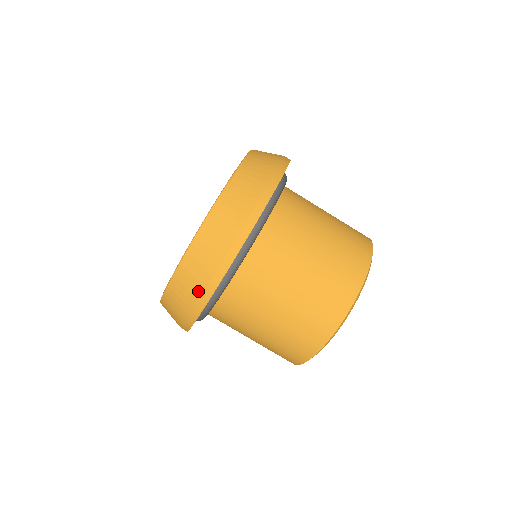
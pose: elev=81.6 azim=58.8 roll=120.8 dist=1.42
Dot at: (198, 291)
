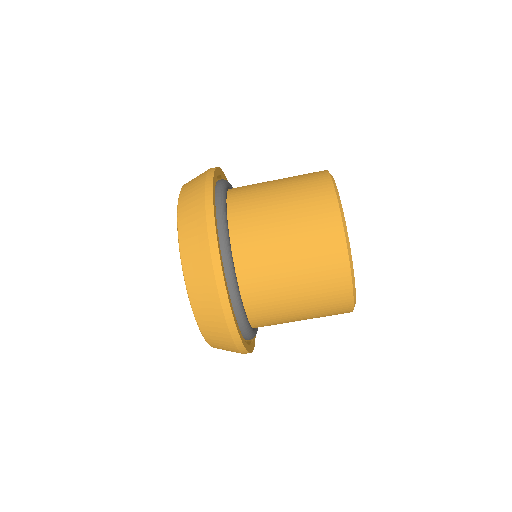
Dot at: (230, 342)
